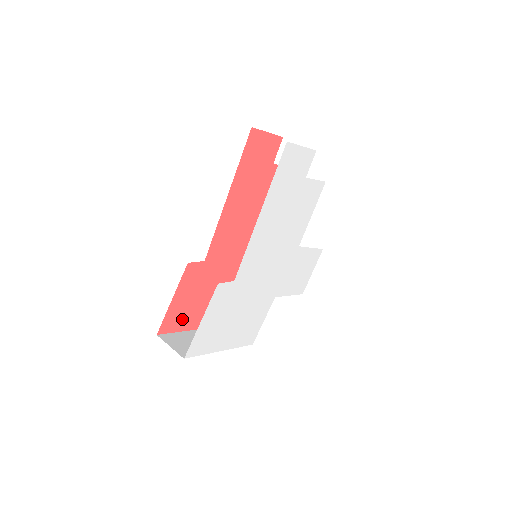
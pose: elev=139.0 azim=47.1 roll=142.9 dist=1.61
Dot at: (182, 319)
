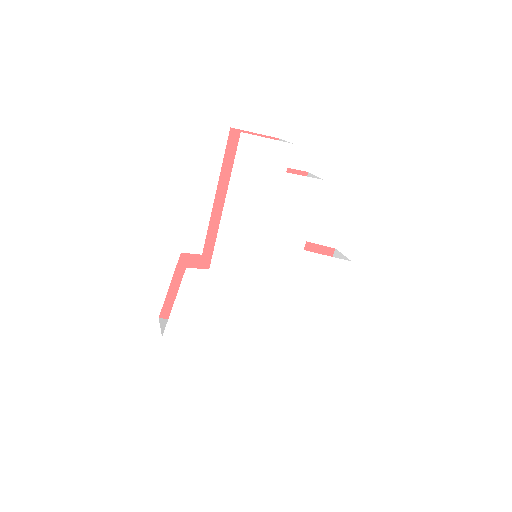
Dot at: occluded
